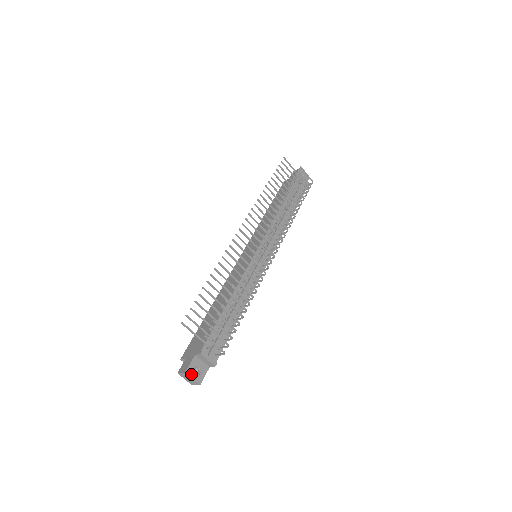
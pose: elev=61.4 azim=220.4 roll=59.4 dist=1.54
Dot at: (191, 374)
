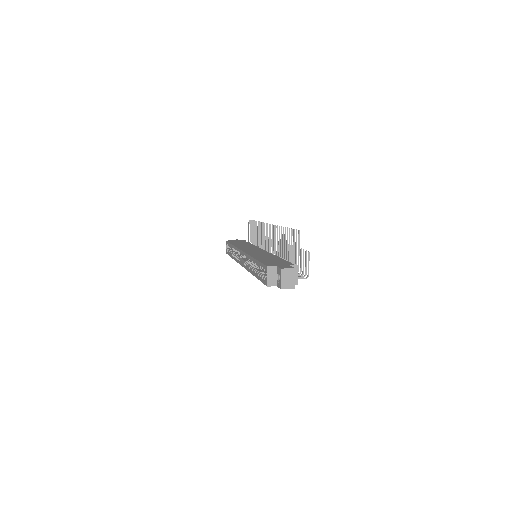
Dot at: (294, 274)
